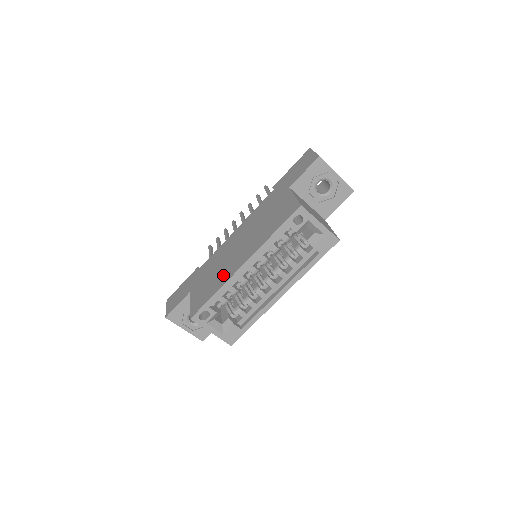
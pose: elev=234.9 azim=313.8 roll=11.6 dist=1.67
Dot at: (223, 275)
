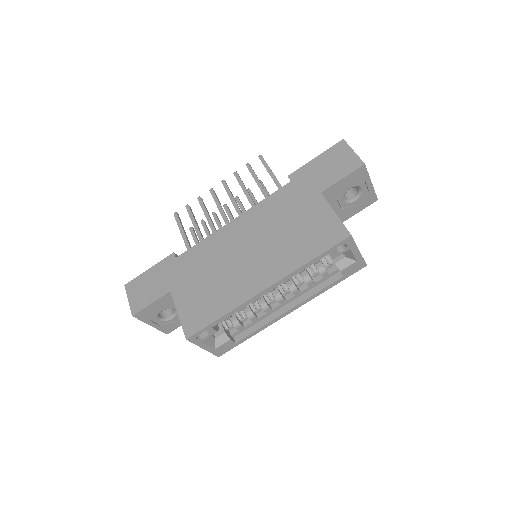
Dot at: (232, 290)
